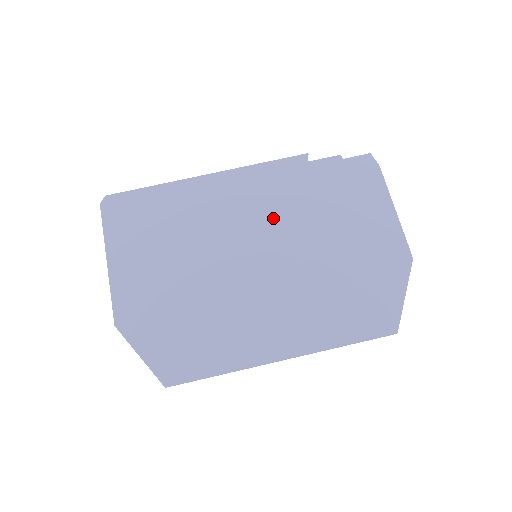
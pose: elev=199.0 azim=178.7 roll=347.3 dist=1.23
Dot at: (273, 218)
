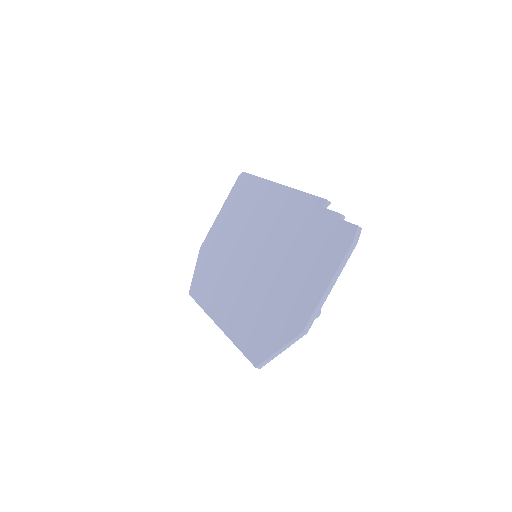
Dot at: (277, 237)
